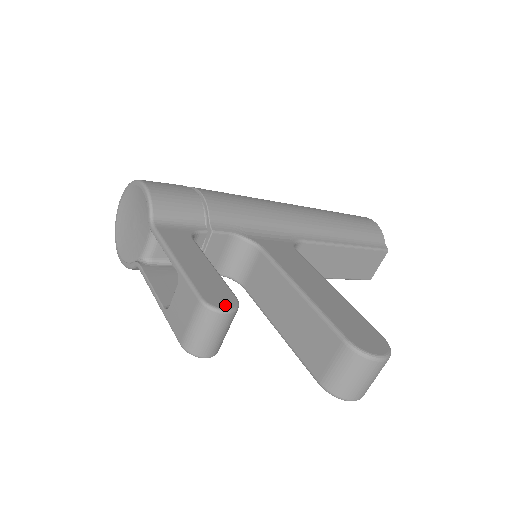
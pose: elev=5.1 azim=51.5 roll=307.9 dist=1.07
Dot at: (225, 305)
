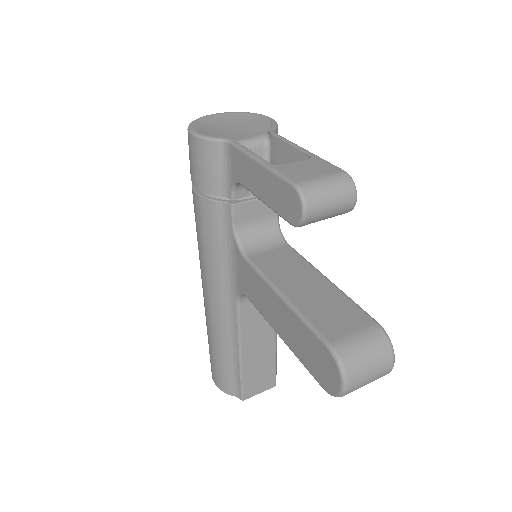
Dot at: (353, 195)
